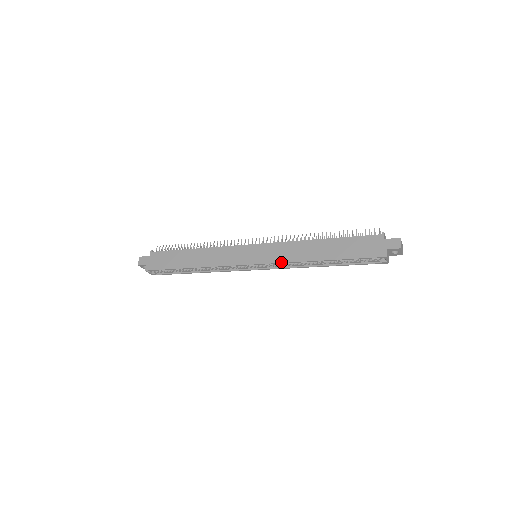
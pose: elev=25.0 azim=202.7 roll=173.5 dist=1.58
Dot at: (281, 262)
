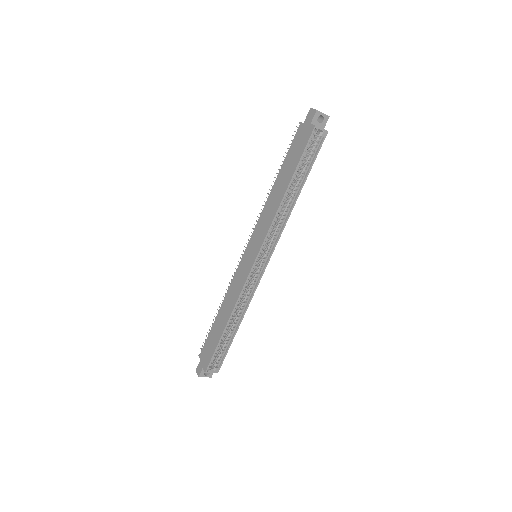
Dot at: (268, 230)
